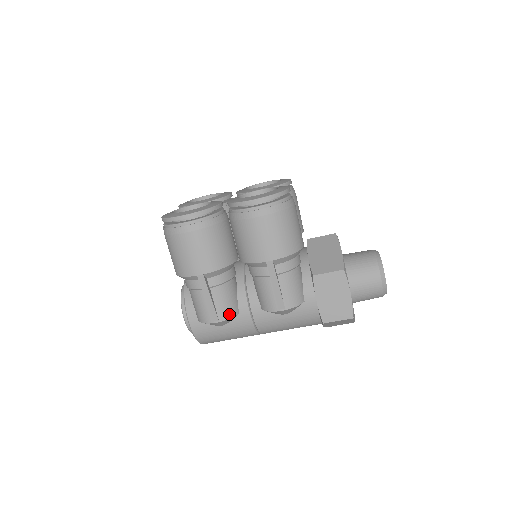
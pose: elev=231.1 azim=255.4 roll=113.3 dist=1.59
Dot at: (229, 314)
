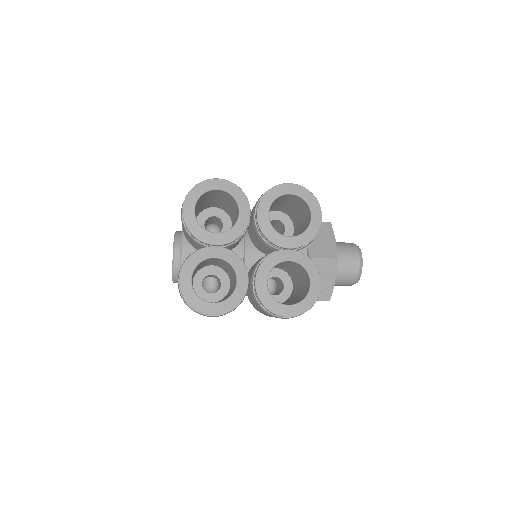
Dot at: occluded
